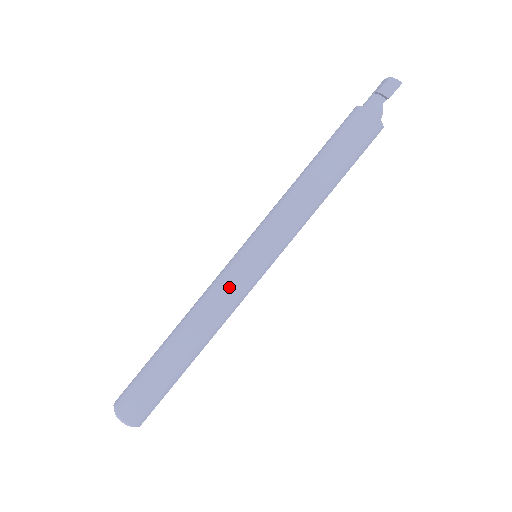
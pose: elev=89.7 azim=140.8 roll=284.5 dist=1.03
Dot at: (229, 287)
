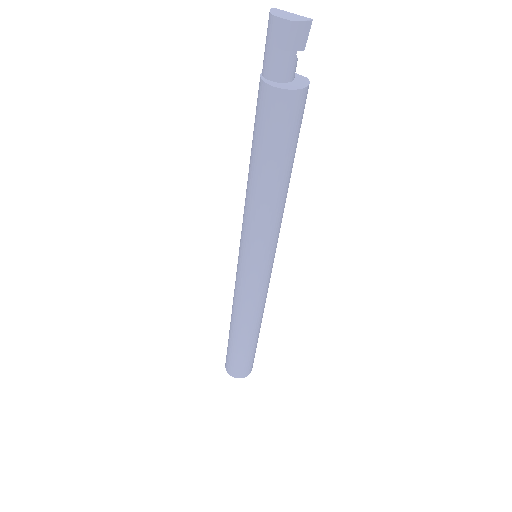
Dot at: (261, 294)
